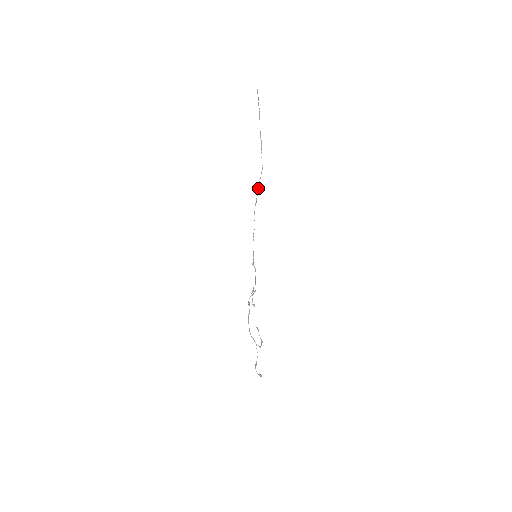
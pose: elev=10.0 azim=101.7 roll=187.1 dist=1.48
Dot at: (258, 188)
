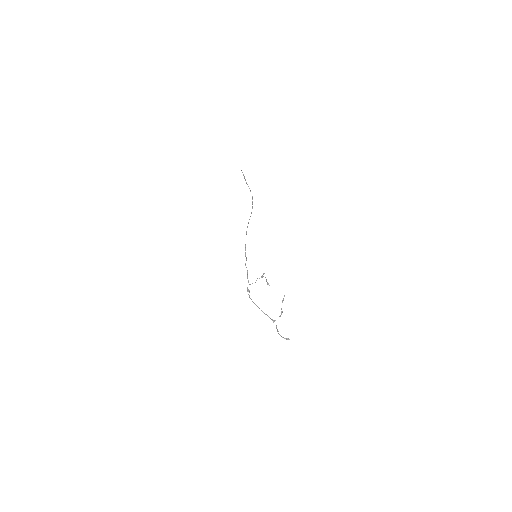
Dot at: occluded
